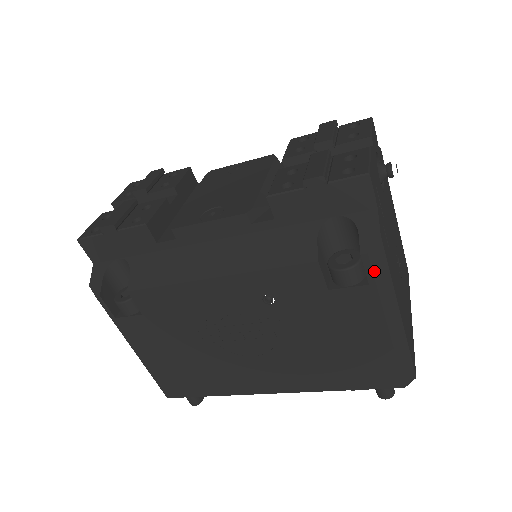
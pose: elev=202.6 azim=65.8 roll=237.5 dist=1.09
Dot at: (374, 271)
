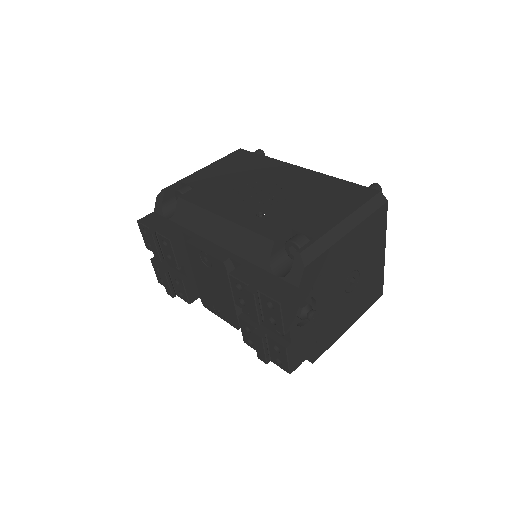
Dot at: occluded
